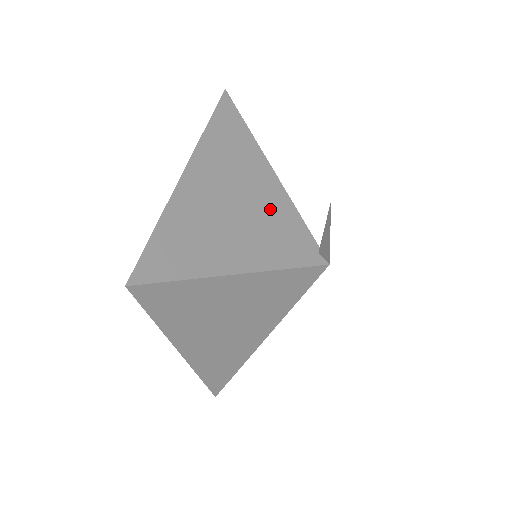
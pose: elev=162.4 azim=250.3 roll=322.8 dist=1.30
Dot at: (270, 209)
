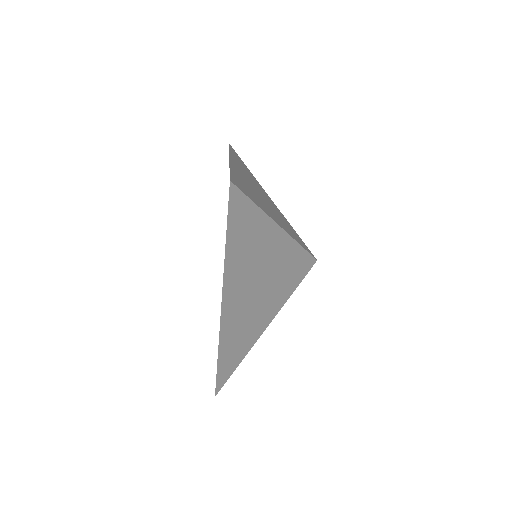
Dot at: (276, 210)
